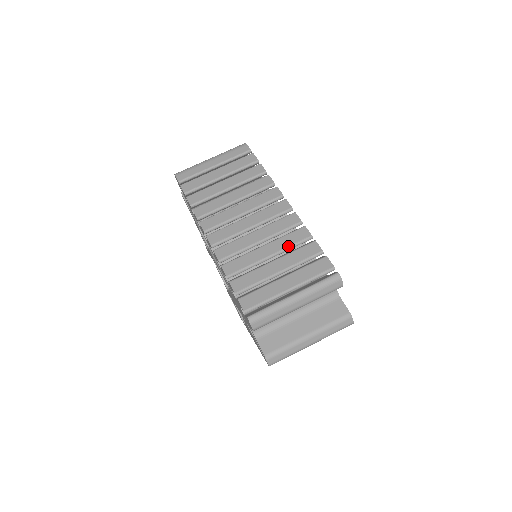
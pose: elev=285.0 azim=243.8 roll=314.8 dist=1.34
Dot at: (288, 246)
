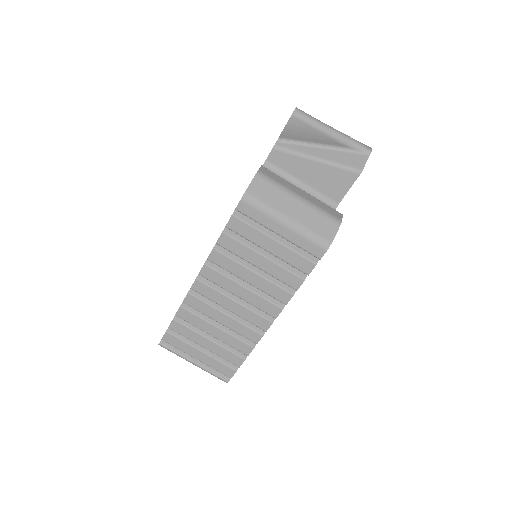
Dot at: (228, 344)
